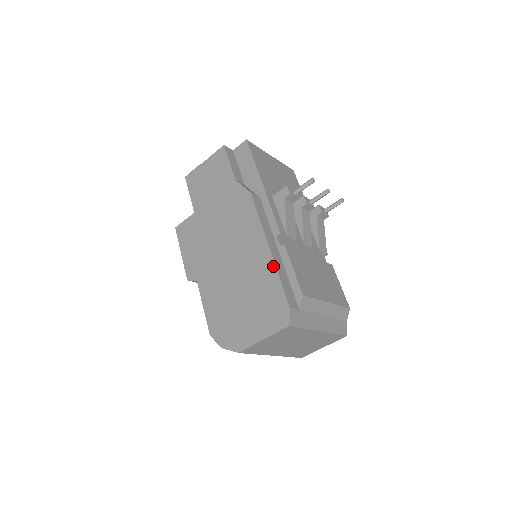
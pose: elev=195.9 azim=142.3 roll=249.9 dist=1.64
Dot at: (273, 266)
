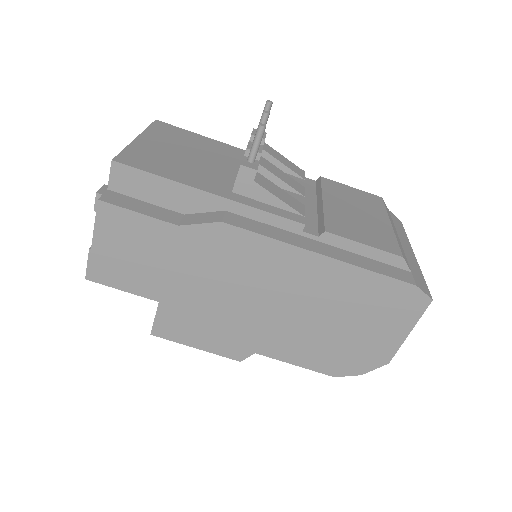
Dot at: (351, 268)
